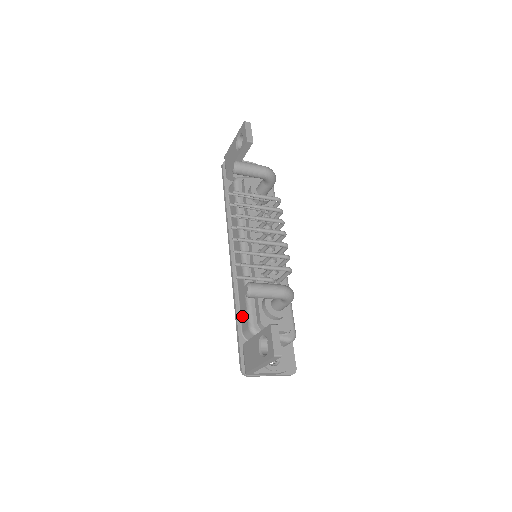
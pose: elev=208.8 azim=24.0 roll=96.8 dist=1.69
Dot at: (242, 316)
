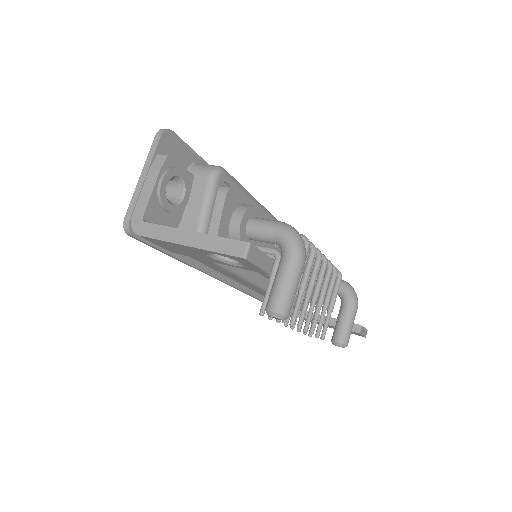
Dot at: occluded
